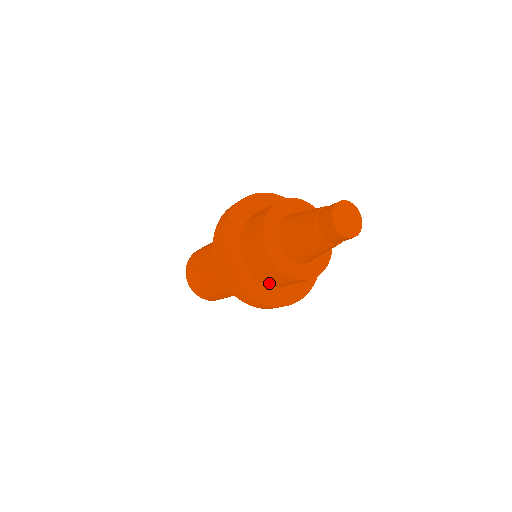
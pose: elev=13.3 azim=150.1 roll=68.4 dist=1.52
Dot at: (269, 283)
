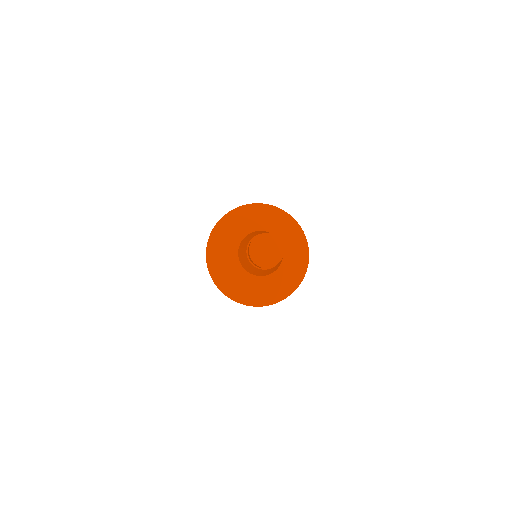
Dot at: occluded
